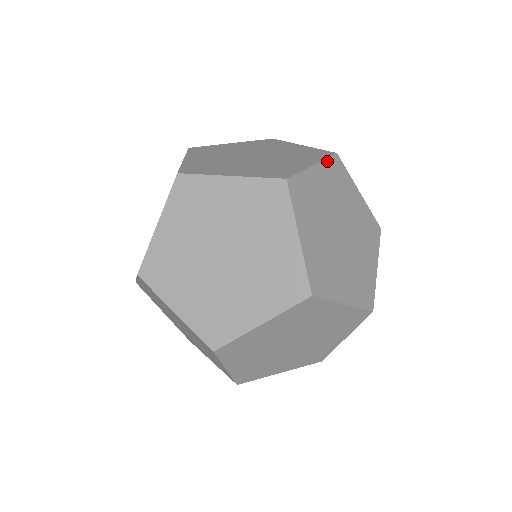
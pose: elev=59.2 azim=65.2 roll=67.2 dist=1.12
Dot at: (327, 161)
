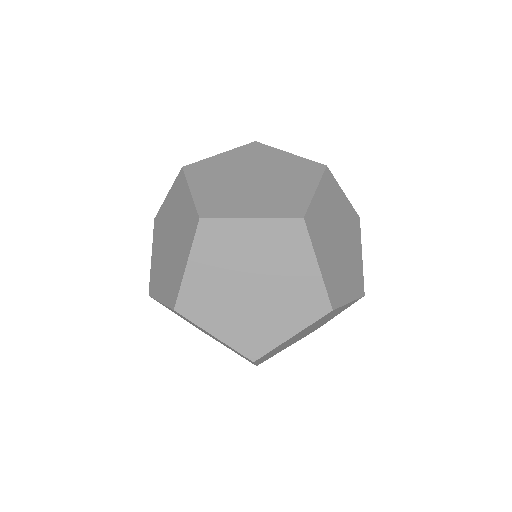
Dot at: (322, 179)
